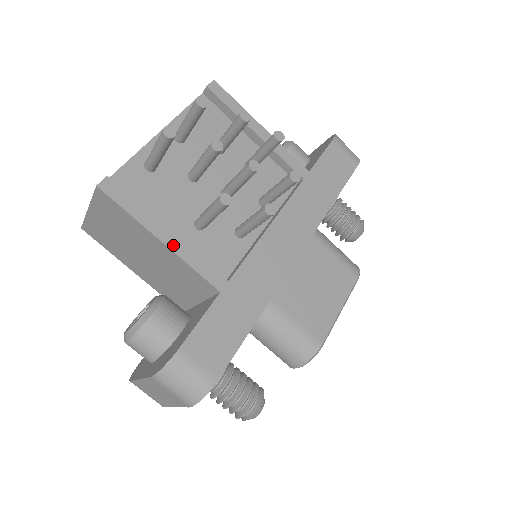
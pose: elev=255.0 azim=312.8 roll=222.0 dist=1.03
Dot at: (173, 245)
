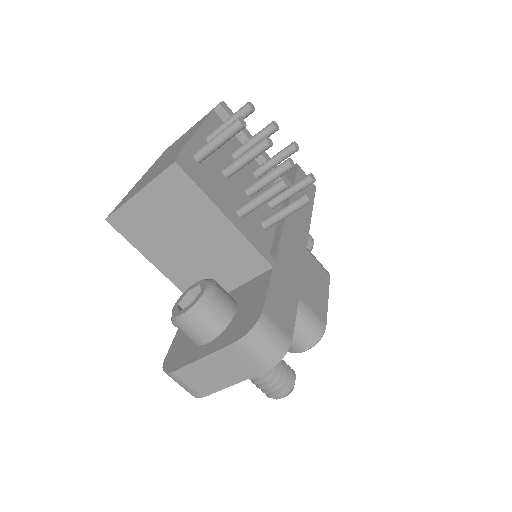
Dot at: (236, 223)
